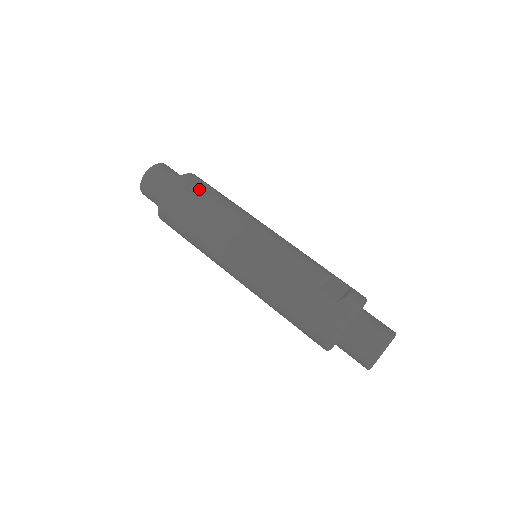
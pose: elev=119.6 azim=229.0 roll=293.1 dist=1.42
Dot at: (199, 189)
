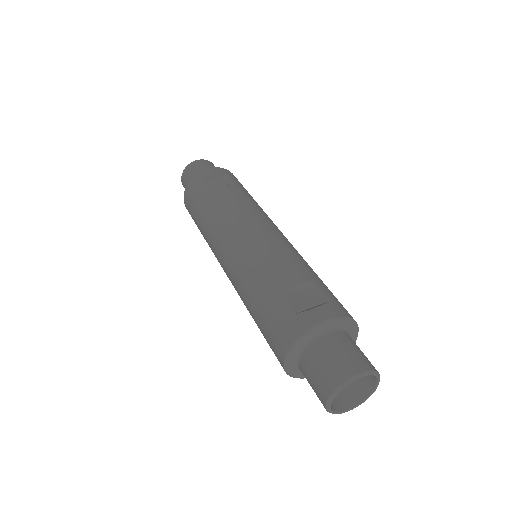
Dot at: (218, 182)
